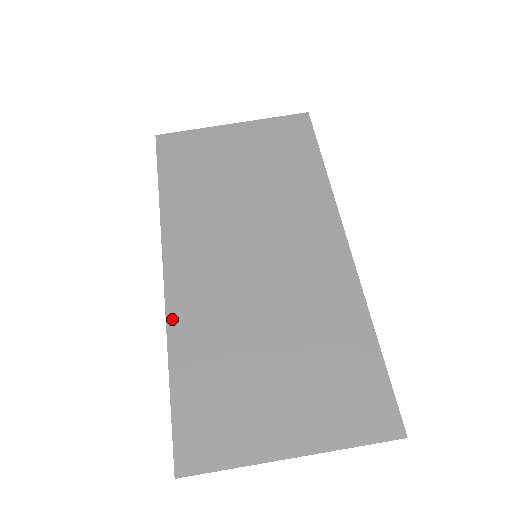
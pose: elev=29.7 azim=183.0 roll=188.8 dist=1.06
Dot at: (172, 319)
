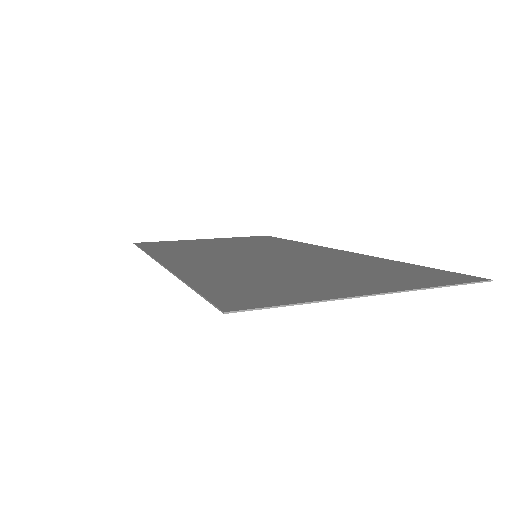
Dot at: (178, 271)
